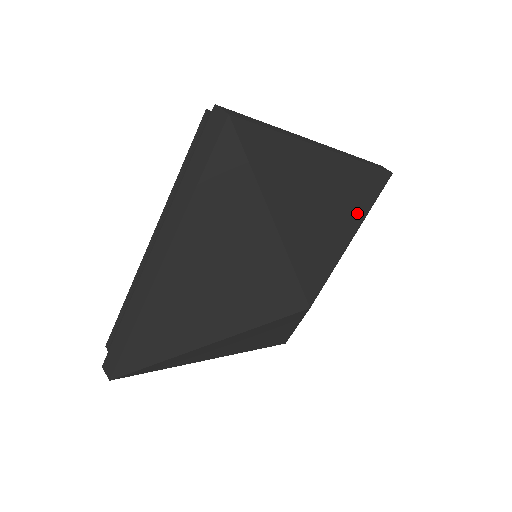
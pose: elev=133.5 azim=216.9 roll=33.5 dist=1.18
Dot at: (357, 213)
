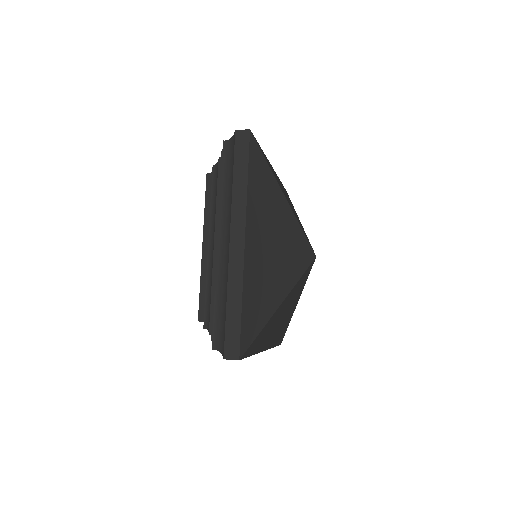
Dot at: (293, 207)
